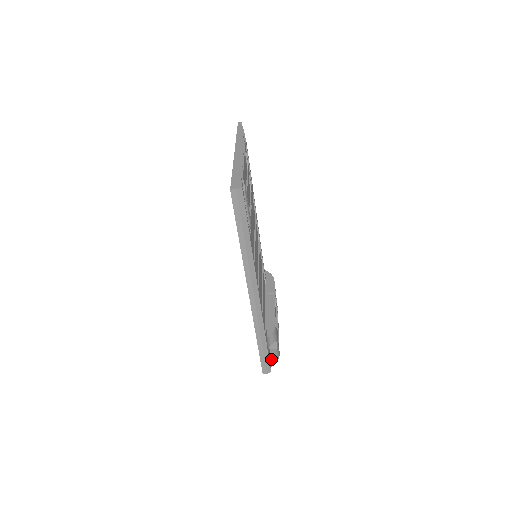
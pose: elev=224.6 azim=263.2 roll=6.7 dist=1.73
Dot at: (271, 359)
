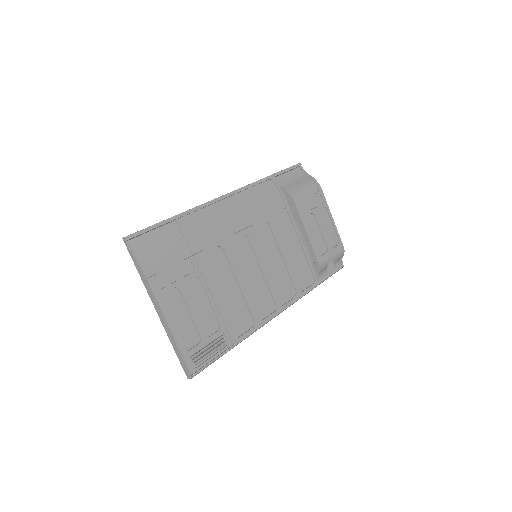
Dot at: (337, 263)
